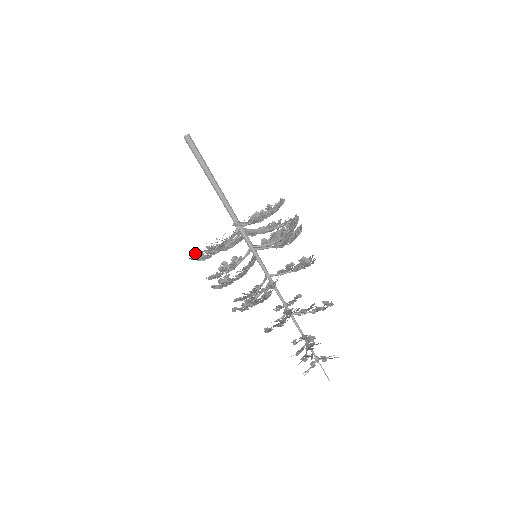
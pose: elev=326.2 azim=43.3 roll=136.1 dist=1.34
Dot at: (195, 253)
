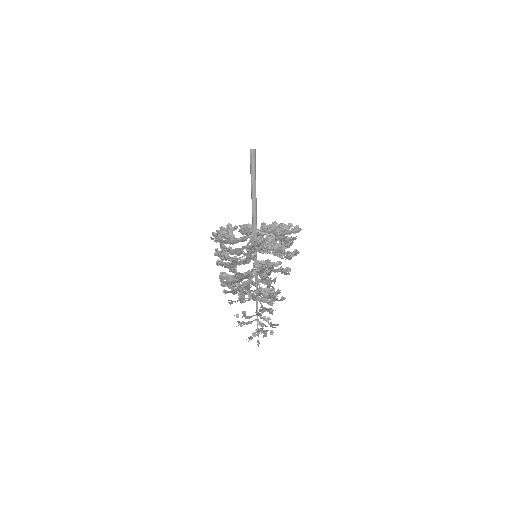
Dot at: (220, 244)
